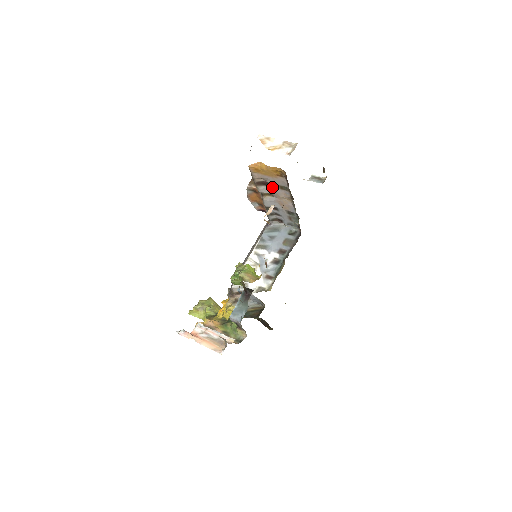
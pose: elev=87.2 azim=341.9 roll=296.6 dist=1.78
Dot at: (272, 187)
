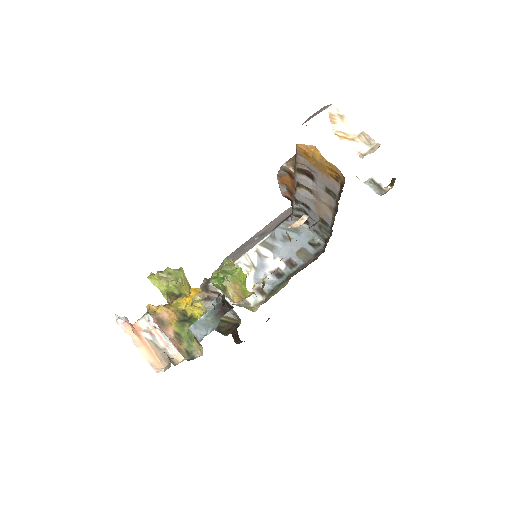
Dot at: (316, 183)
